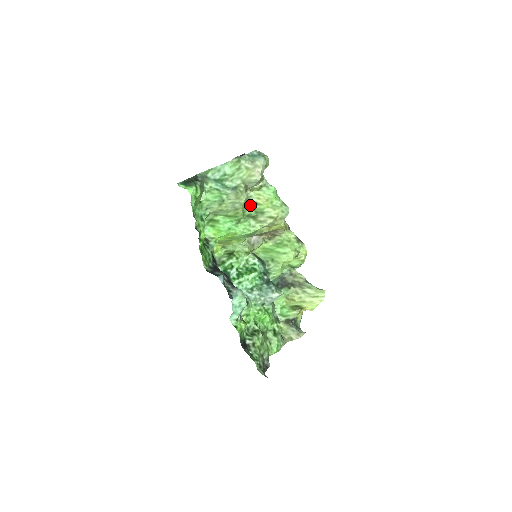
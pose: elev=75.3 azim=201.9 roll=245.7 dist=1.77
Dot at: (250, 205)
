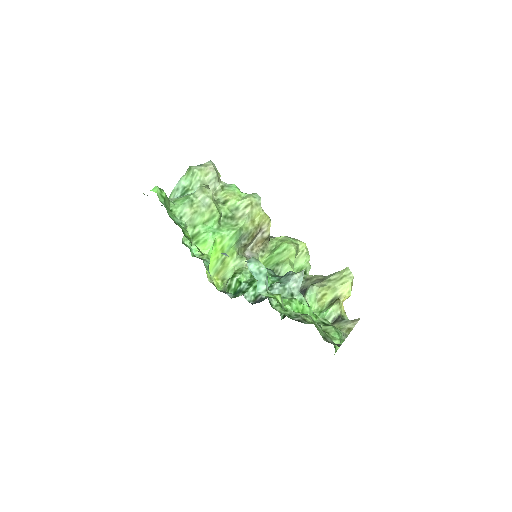
Dot at: (221, 204)
